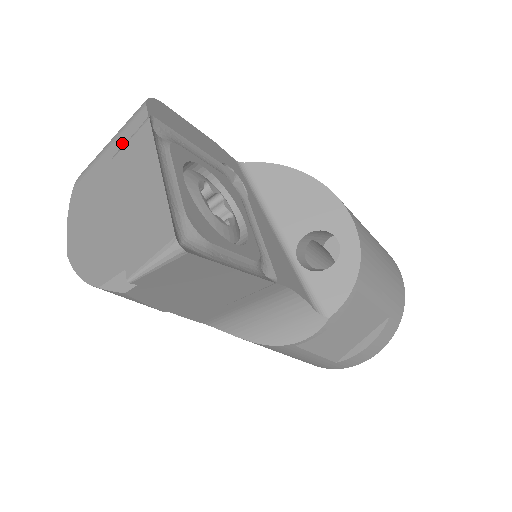
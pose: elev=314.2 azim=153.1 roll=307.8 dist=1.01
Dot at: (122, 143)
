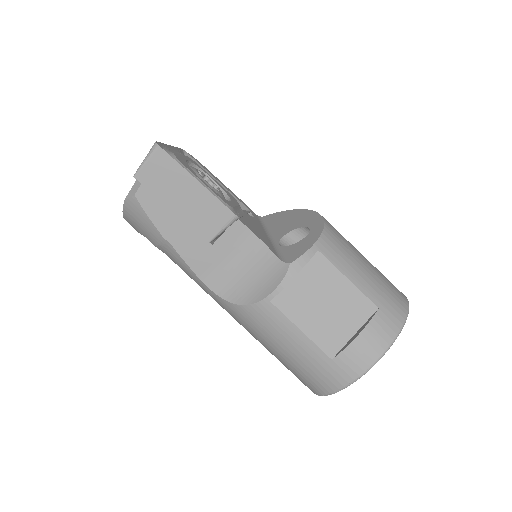
Dot at: occluded
